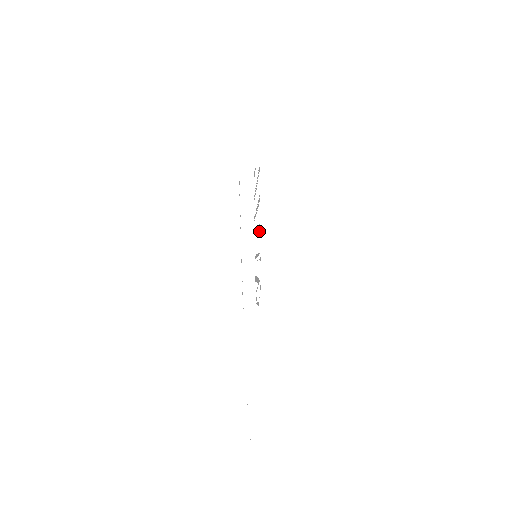
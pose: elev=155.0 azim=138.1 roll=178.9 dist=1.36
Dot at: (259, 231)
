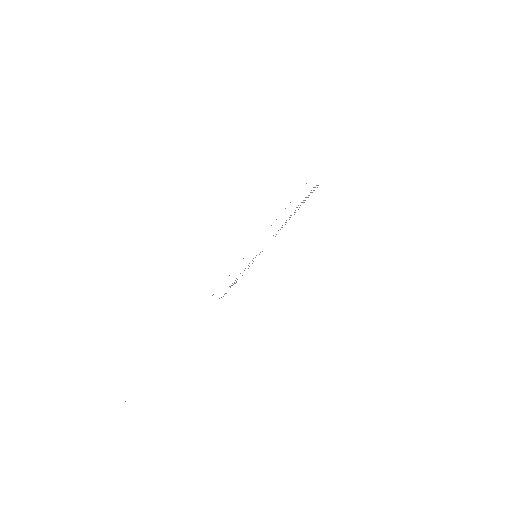
Dot at: occluded
